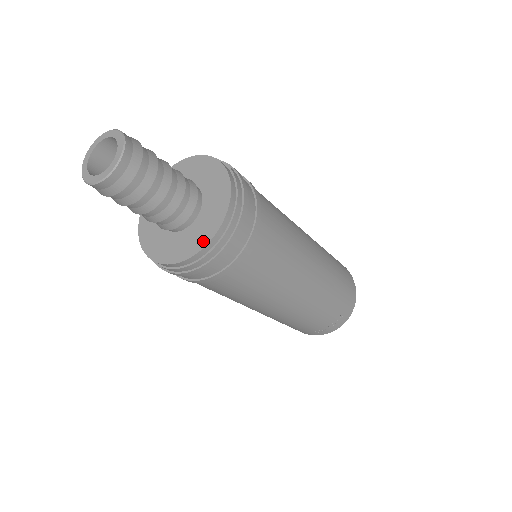
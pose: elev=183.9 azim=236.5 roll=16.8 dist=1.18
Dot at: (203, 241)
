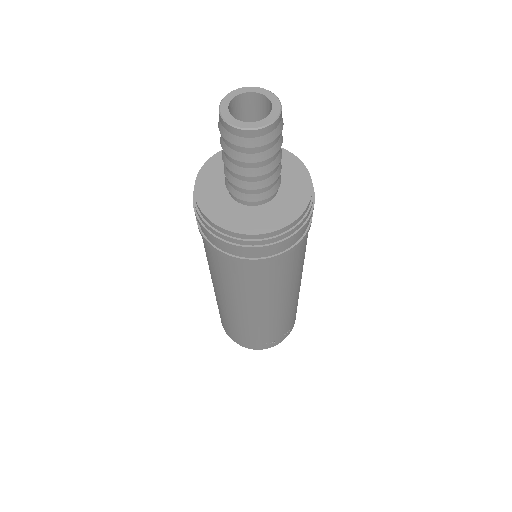
Dot at: (292, 215)
